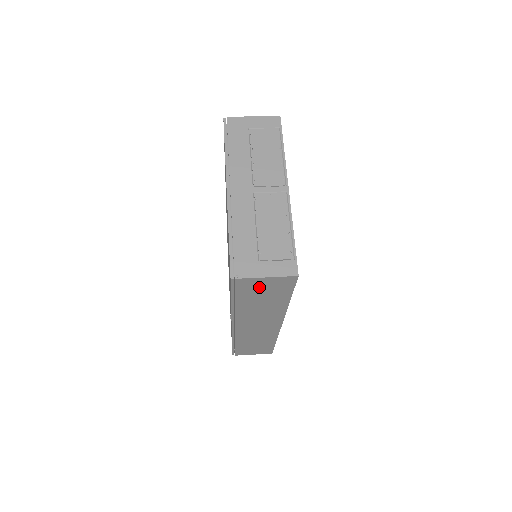
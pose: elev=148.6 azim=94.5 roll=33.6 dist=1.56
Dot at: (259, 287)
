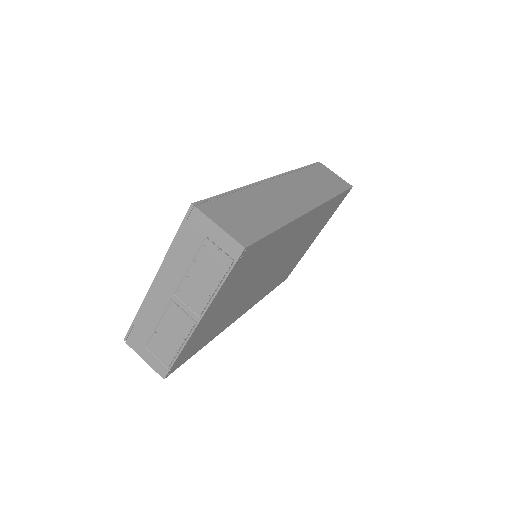
Dot at: occluded
